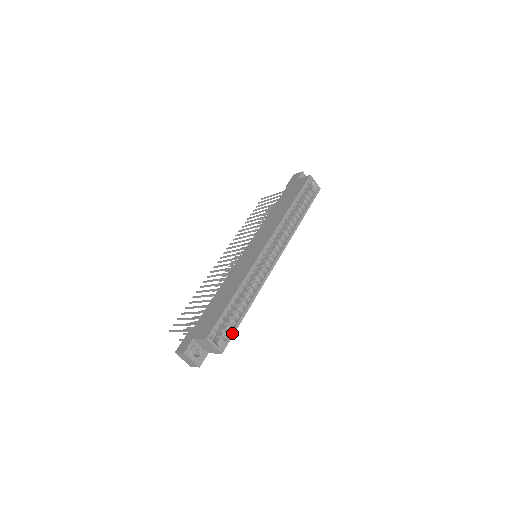
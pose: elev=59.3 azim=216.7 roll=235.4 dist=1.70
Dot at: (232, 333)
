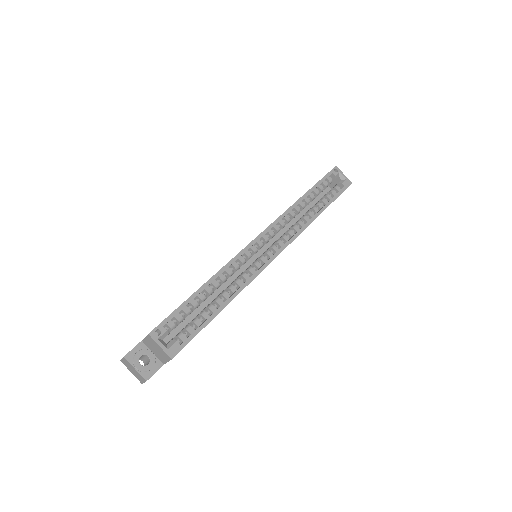
Dot at: (192, 334)
